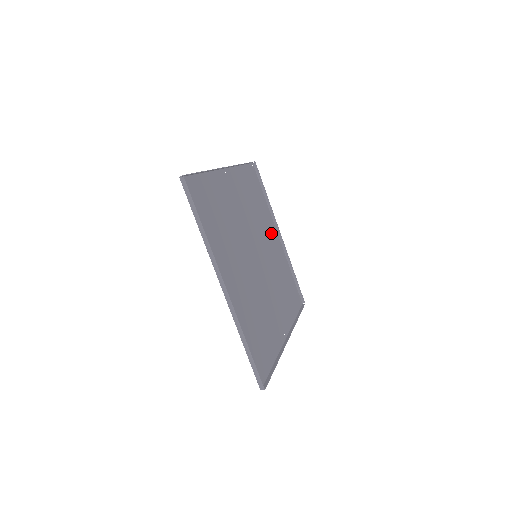
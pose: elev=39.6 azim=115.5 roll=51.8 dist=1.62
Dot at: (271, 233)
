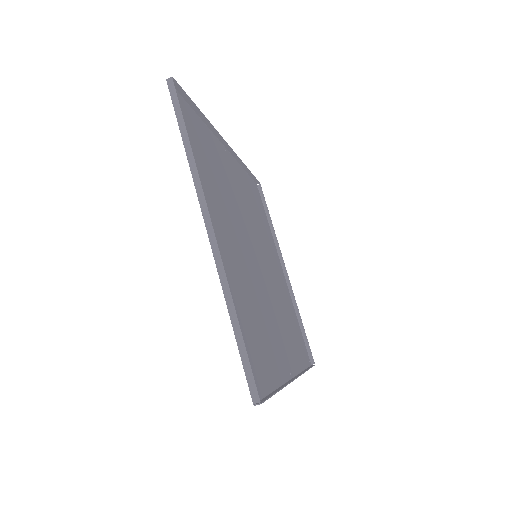
Dot at: (275, 260)
